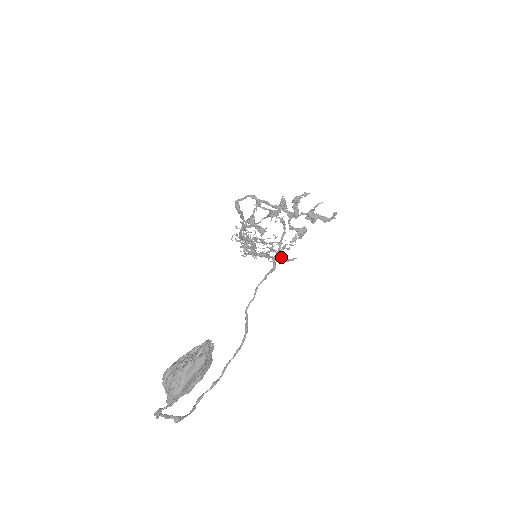
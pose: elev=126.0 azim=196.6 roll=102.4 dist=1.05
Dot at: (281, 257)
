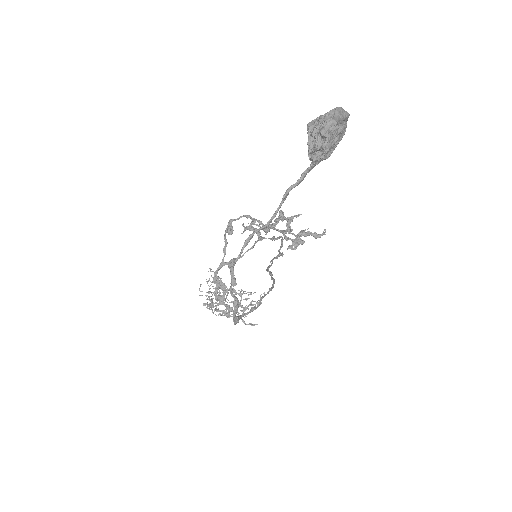
Dot at: occluded
